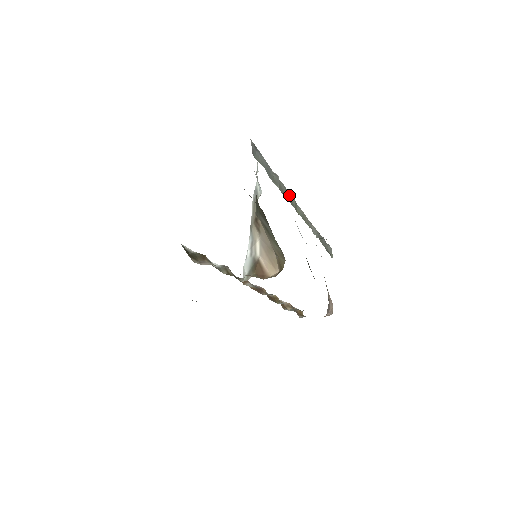
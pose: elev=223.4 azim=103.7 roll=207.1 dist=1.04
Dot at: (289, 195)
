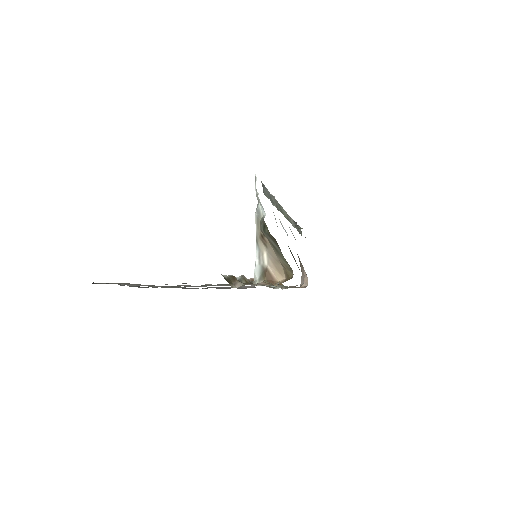
Dot at: (279, 206)
